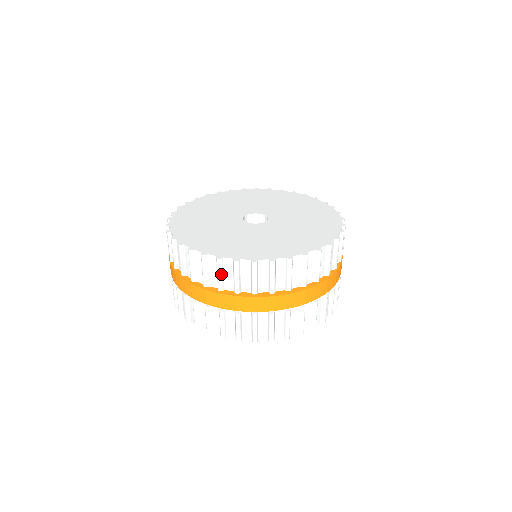
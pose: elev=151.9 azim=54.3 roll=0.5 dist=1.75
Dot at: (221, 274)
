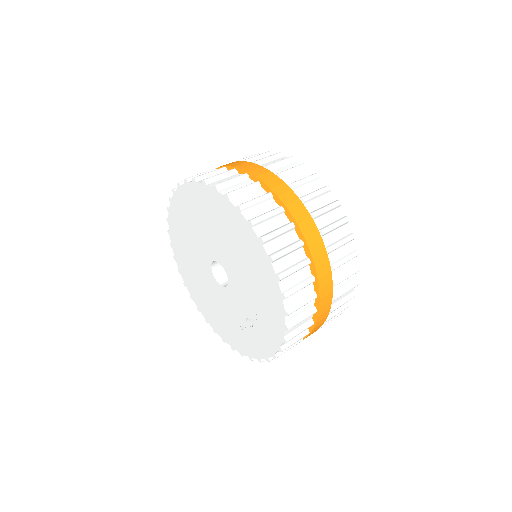
Dot at: occluded
